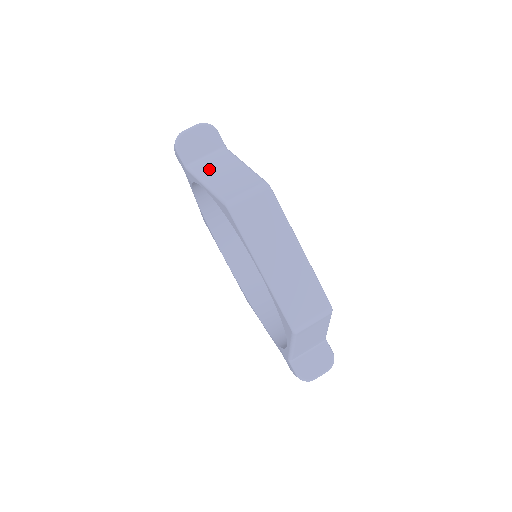
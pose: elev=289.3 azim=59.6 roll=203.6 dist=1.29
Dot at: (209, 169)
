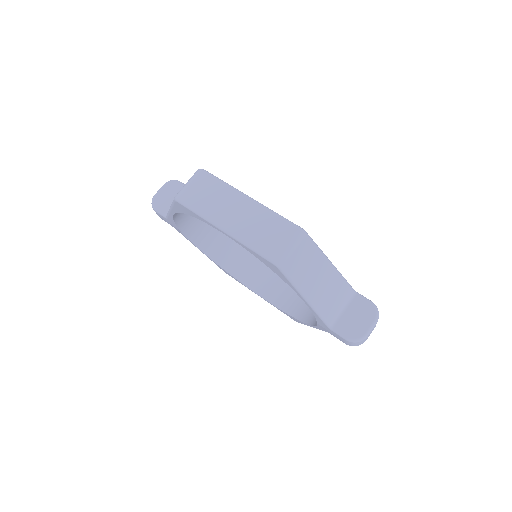
Dot at: occluded
